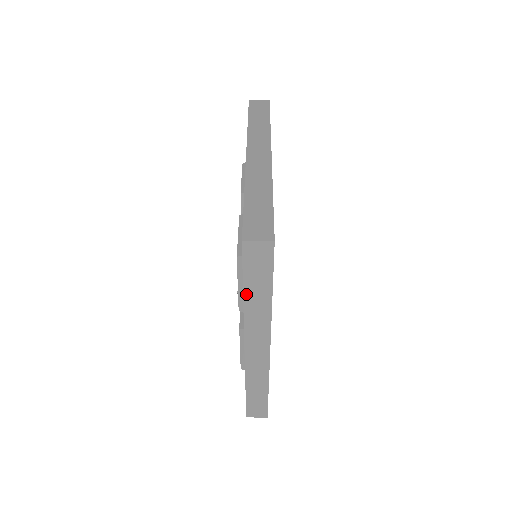
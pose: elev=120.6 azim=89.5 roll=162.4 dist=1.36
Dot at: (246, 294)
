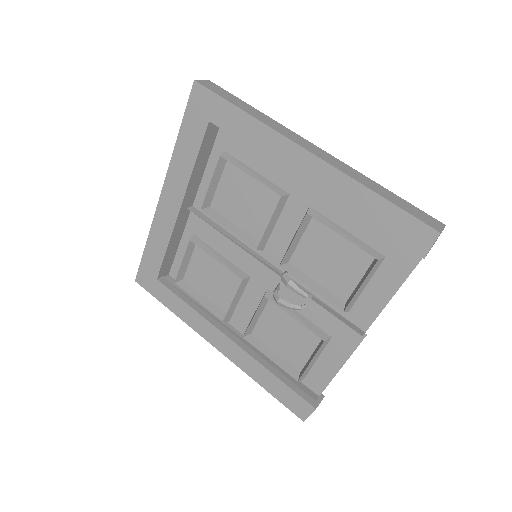
Dot at: (242, 109)
